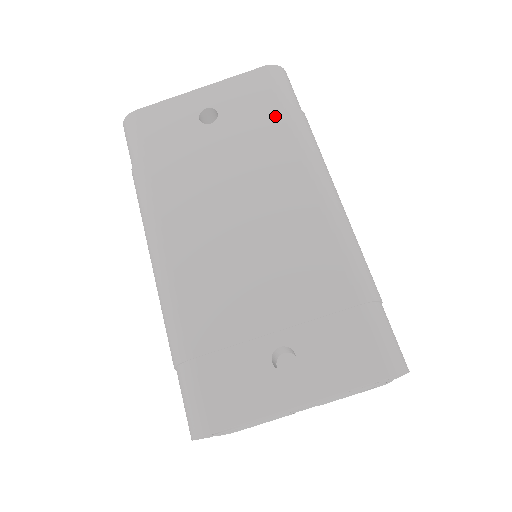
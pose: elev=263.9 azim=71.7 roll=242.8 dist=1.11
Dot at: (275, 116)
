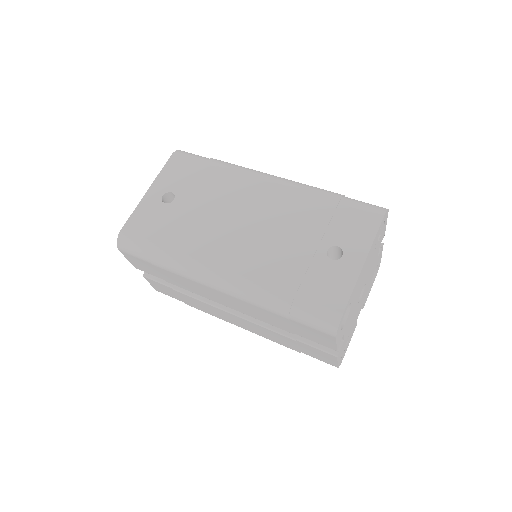
Dot at: (205, 169)
